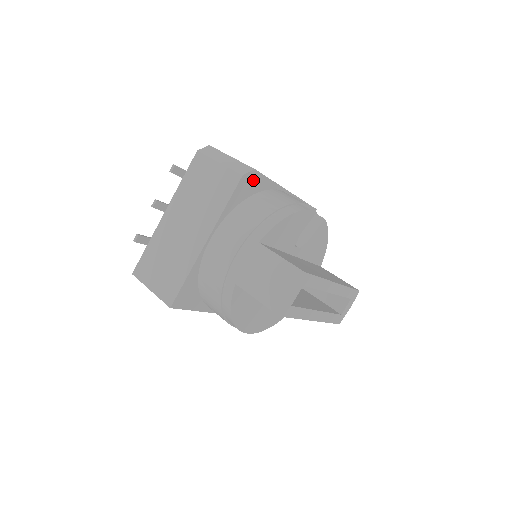
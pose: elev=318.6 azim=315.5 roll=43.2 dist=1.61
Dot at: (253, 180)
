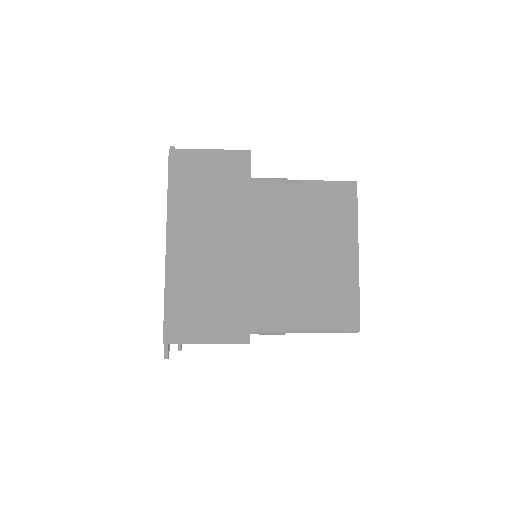
Dot at: occluded
